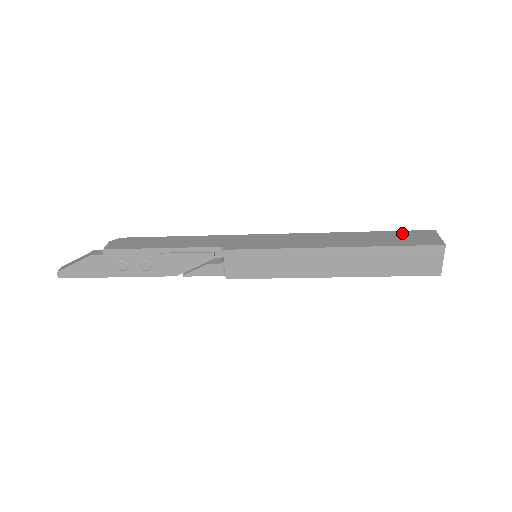
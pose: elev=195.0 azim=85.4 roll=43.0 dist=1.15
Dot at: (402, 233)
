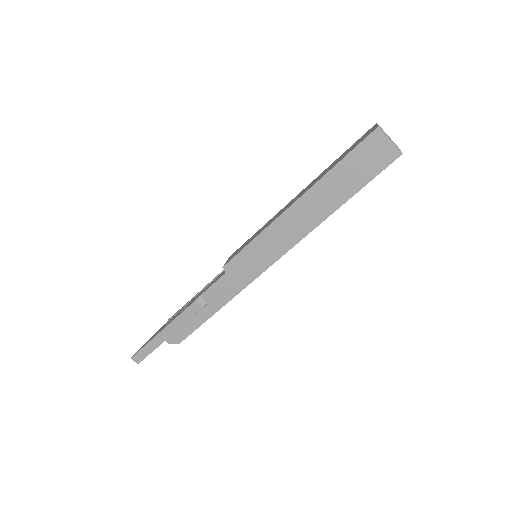
Dot at: occluded
